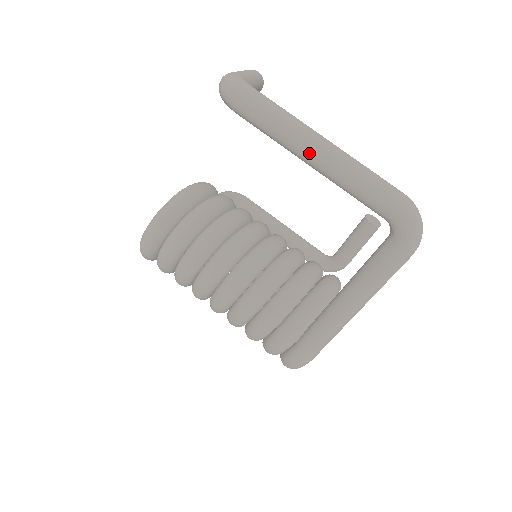
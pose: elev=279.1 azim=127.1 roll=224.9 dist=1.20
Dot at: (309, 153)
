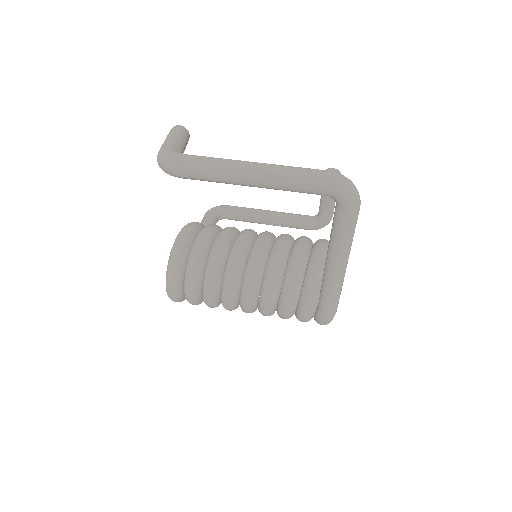
Dot at: (247, 180)
